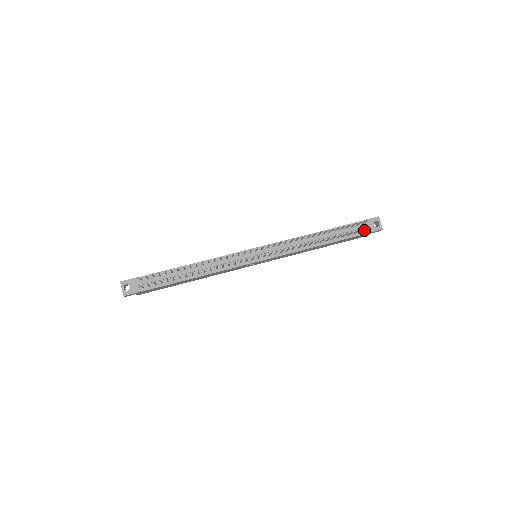
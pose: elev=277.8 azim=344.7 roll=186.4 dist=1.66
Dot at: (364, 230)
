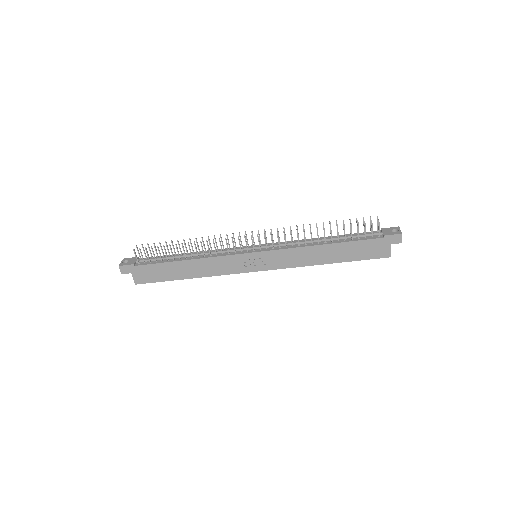
Dot at: (378, 233)
